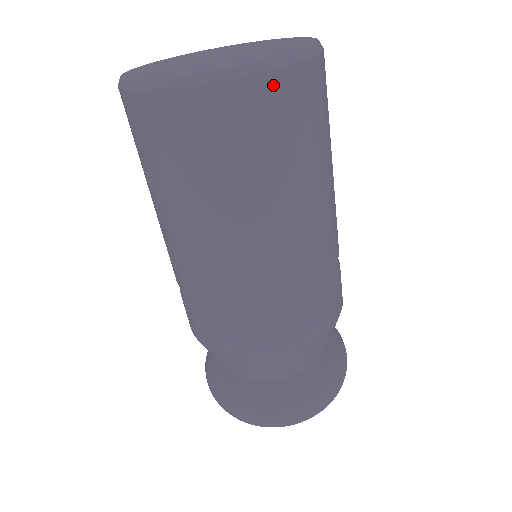
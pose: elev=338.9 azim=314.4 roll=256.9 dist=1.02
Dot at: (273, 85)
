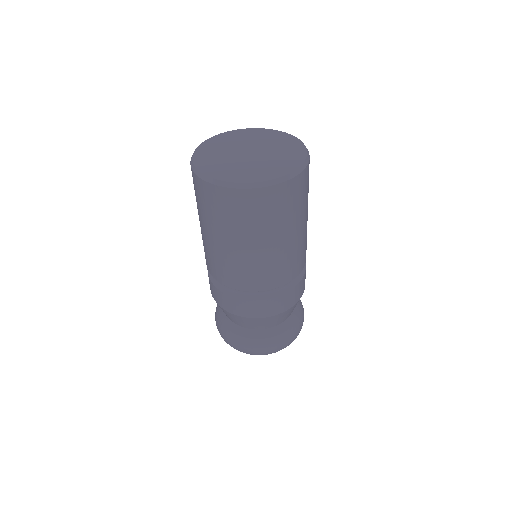
Dot at: occluded
